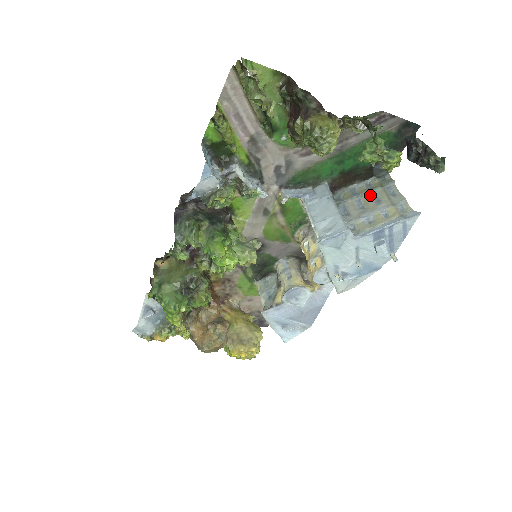
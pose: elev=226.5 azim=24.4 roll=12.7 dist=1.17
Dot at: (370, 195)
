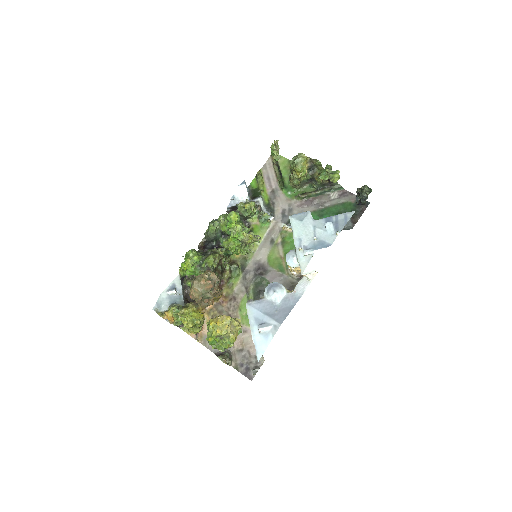
Dot at: occluded
